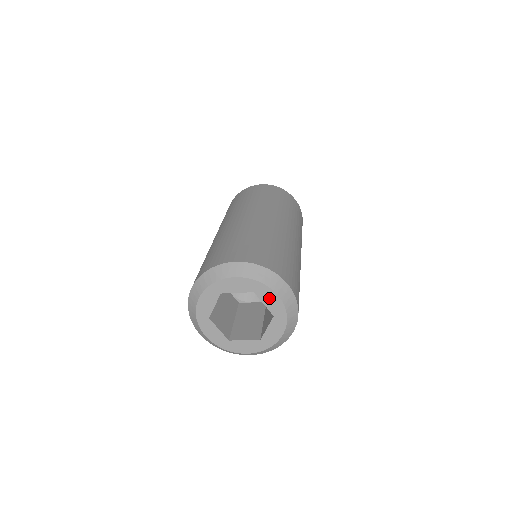
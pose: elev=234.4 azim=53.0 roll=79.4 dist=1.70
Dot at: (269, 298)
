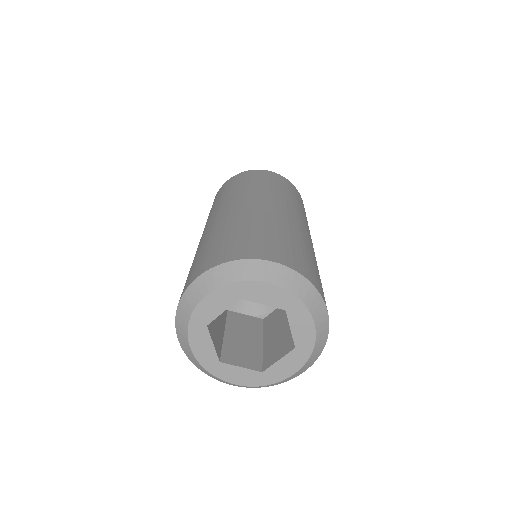
Dot at: (301, 323)
